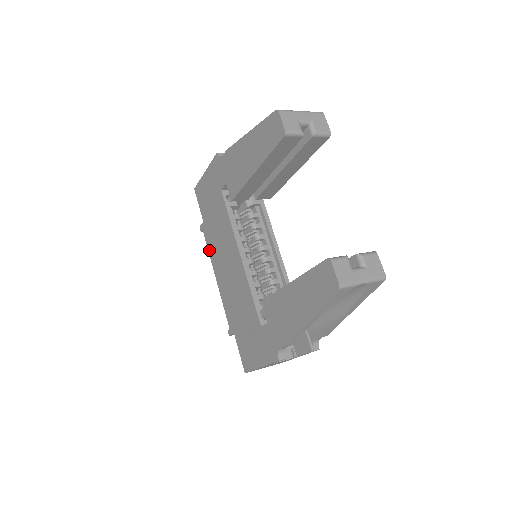
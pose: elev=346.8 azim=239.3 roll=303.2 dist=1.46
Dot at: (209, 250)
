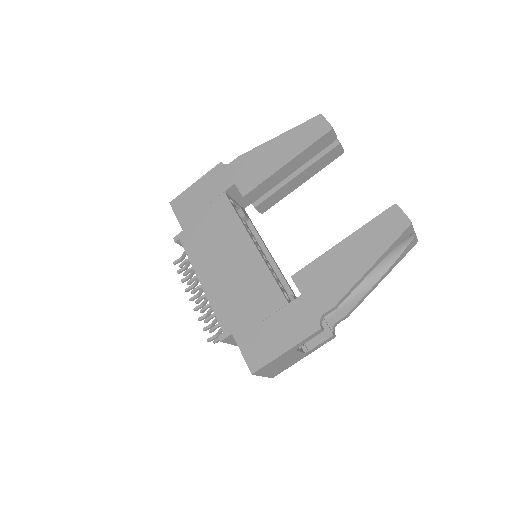
Dot at: (190, 256)
